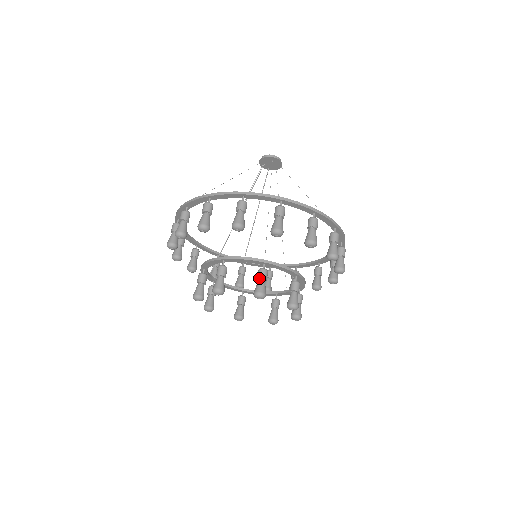
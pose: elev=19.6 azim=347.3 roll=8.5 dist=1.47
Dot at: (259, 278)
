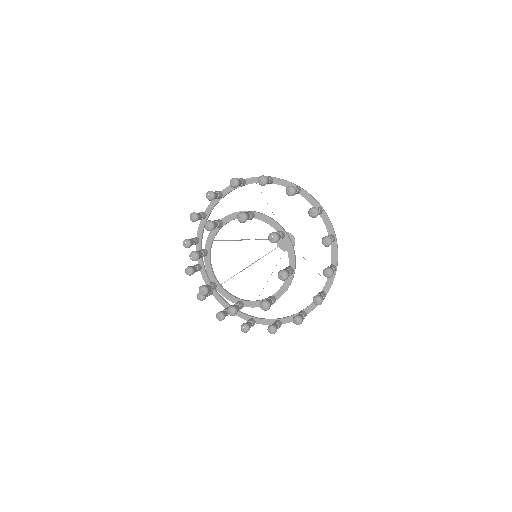
Dot at: occluded
